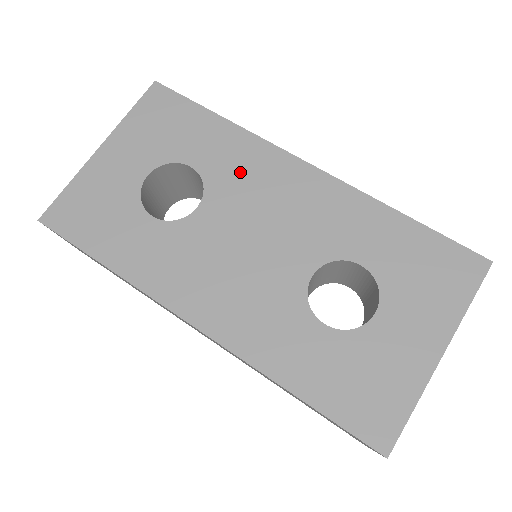
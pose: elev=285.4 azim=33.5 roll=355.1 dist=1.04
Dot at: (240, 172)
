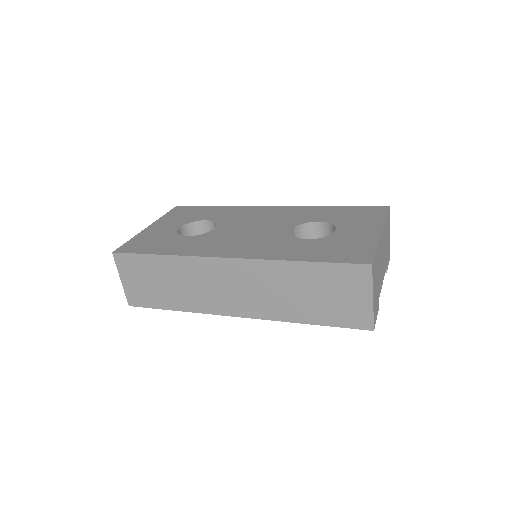
Dot at: (235, 216)
